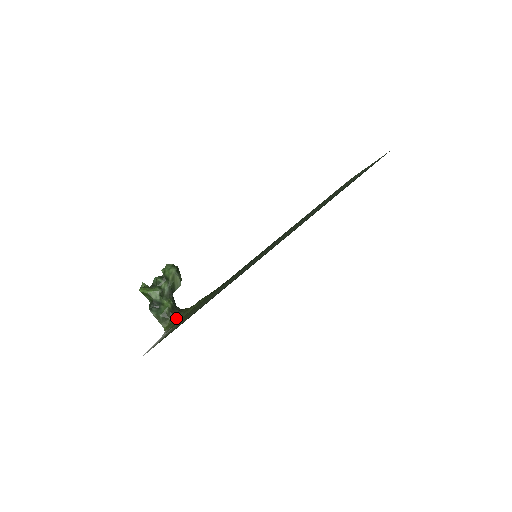
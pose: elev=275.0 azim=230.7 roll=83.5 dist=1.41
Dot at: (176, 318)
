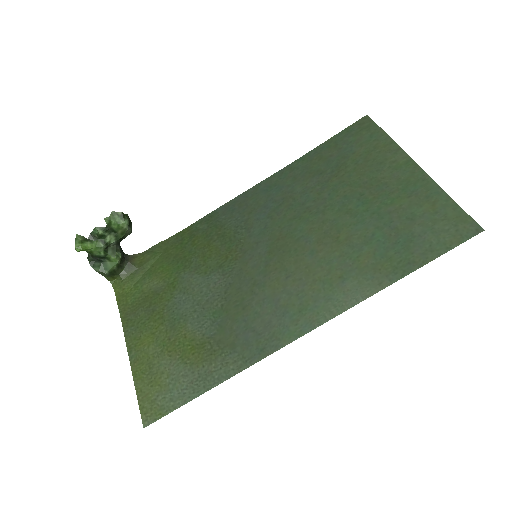
Dot at: (128, 275)
